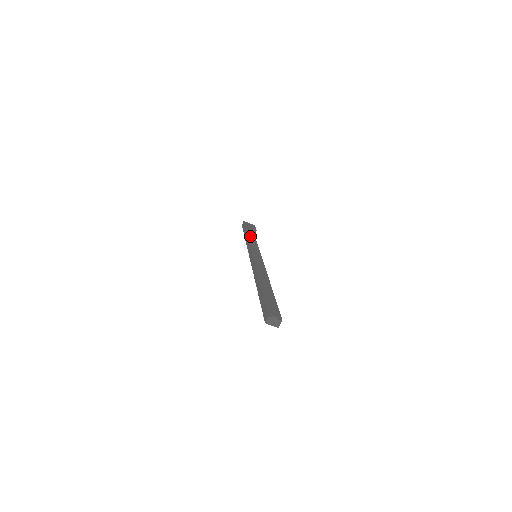
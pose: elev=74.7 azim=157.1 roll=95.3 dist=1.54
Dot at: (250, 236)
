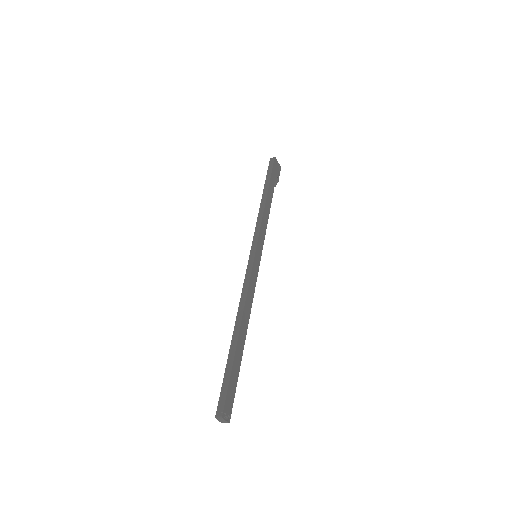
Dot at: (267, 205)
